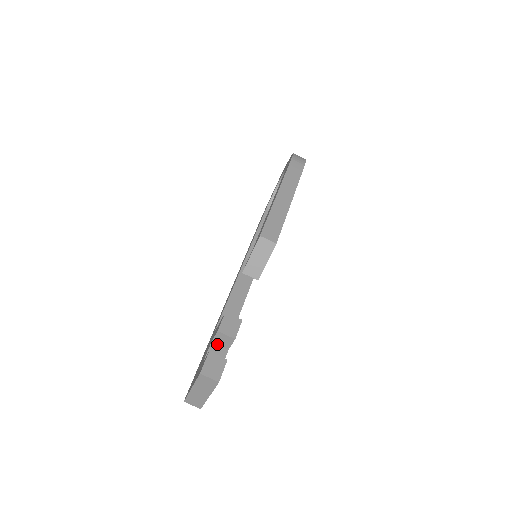
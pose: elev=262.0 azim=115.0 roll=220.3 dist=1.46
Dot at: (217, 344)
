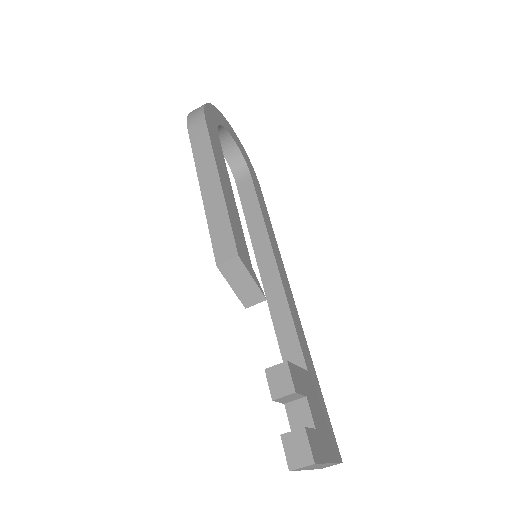
Dot at: (291, 401)
